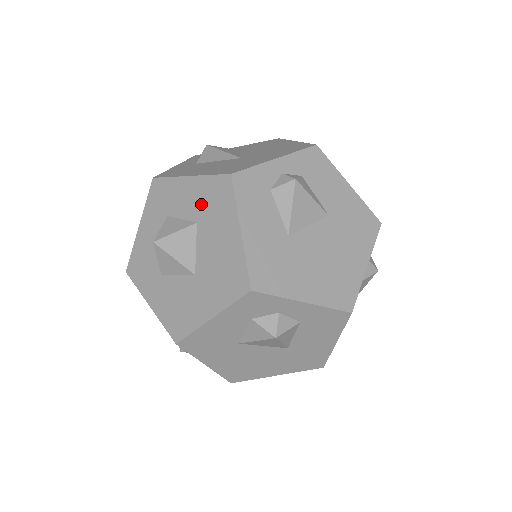
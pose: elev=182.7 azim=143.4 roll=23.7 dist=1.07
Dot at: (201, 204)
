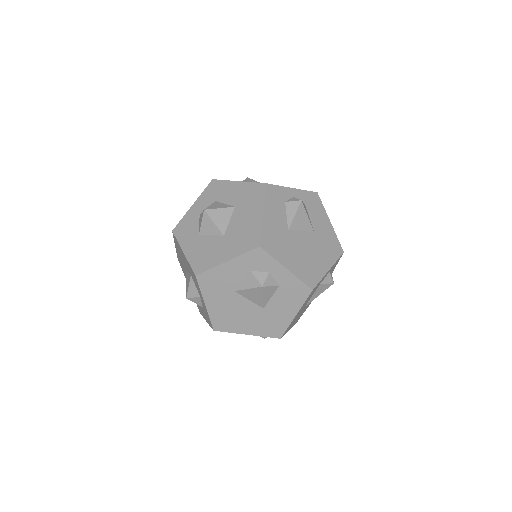
Dot at: (241, 197)
